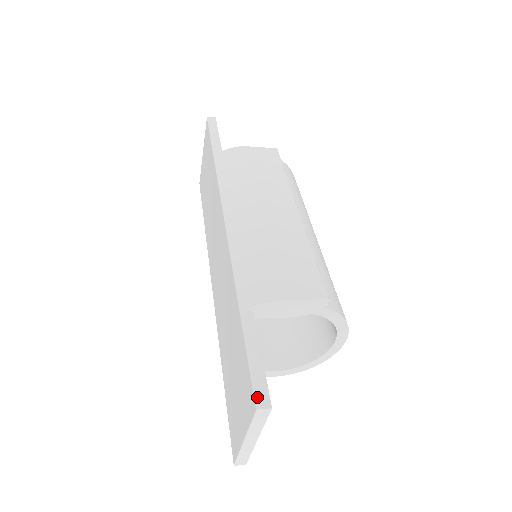
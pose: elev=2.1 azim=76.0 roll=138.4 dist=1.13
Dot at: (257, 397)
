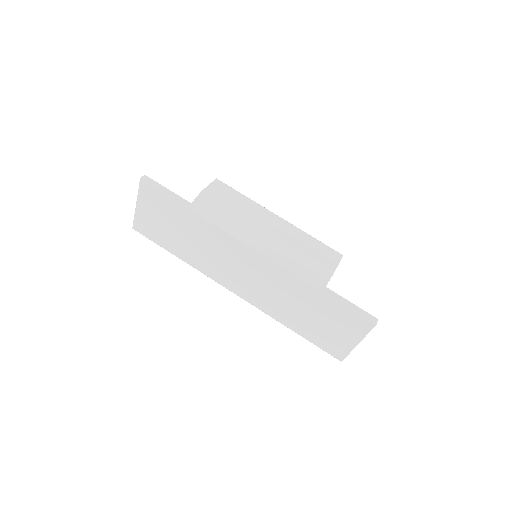
Dot at: (371, 320)
